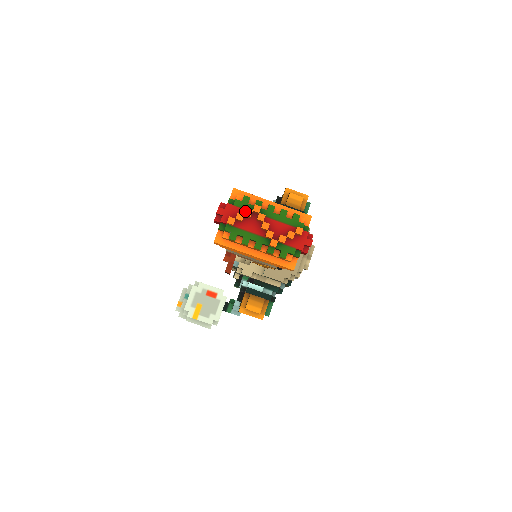
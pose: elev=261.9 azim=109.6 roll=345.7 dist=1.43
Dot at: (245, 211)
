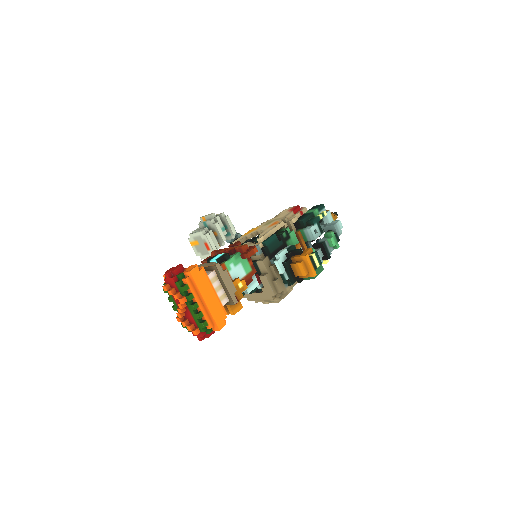
Dot at: (174, 295)
